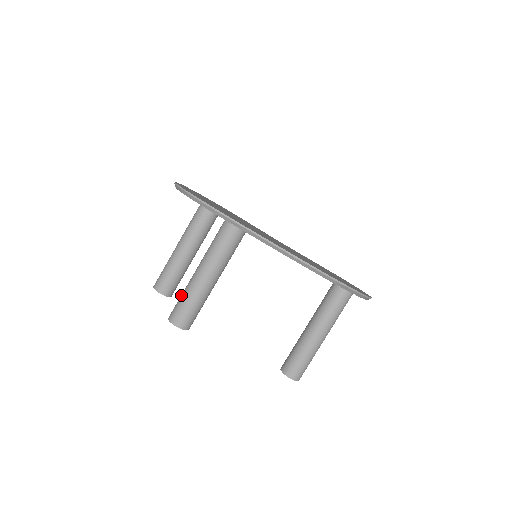
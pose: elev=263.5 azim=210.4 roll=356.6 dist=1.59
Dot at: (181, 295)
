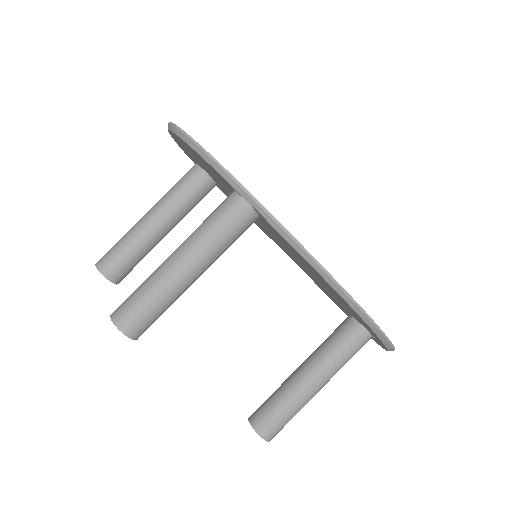
Dot at: occluded
